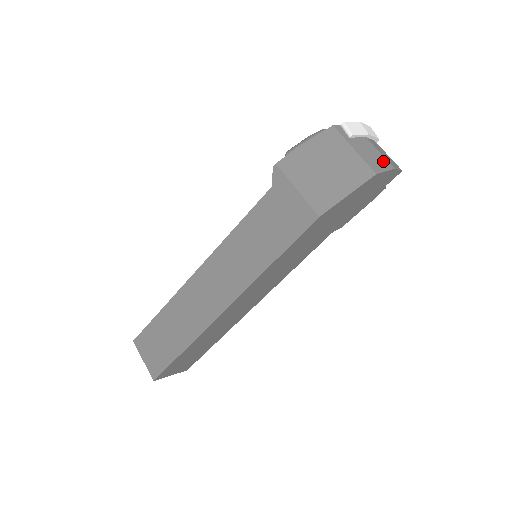
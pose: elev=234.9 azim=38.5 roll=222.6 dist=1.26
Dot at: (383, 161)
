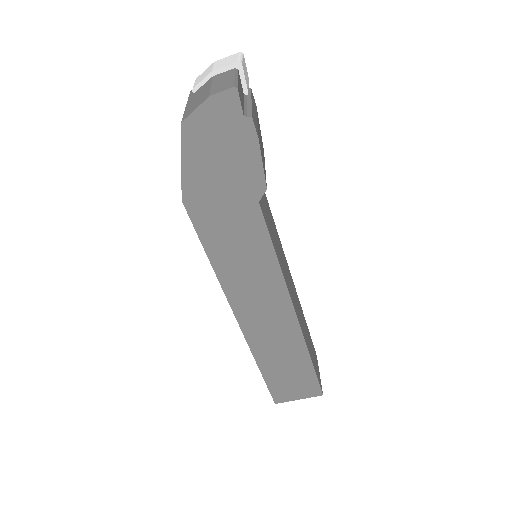
Dot at: (204, 96)
